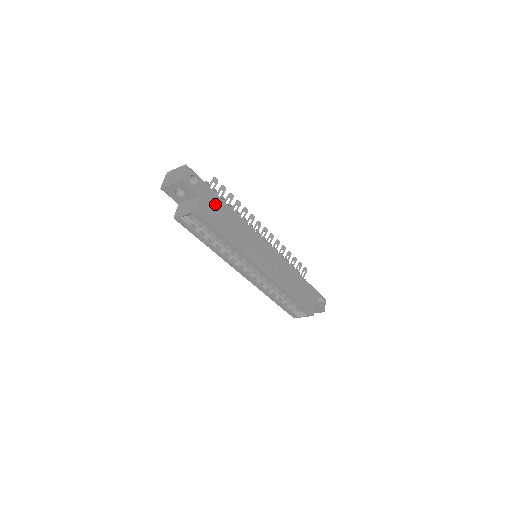
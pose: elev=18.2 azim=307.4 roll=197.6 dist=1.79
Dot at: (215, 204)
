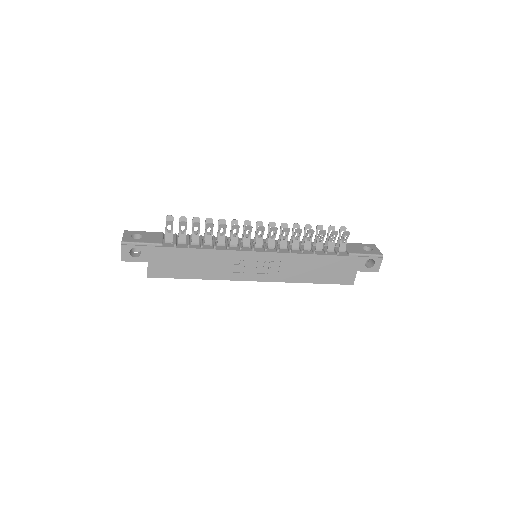
Dot at: (170, 257)
